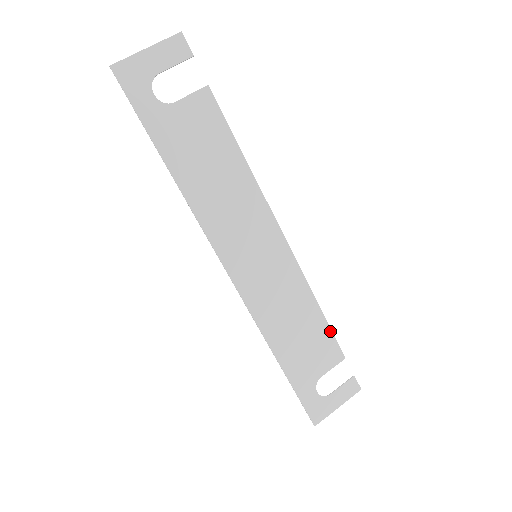
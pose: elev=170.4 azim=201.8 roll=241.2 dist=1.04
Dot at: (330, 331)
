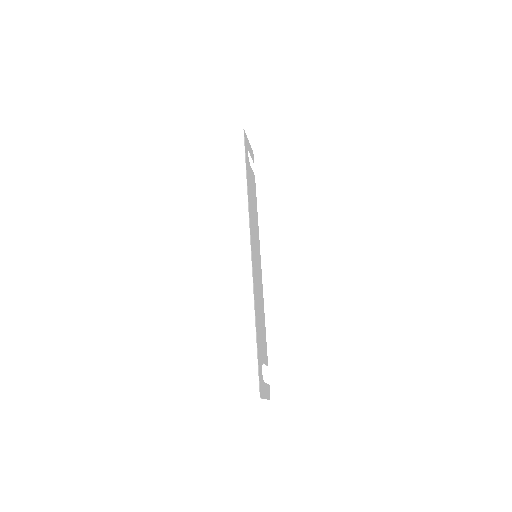
Dot at: occluded
